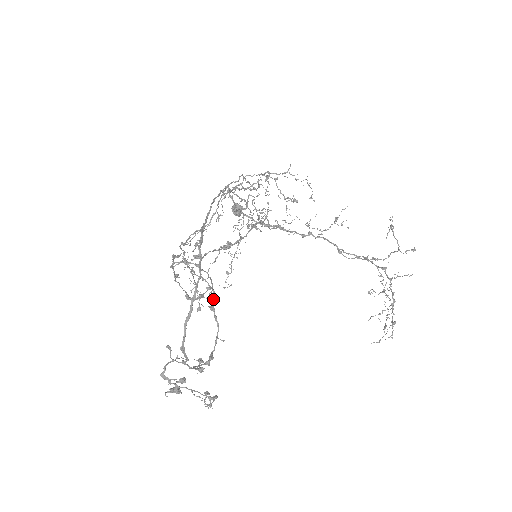
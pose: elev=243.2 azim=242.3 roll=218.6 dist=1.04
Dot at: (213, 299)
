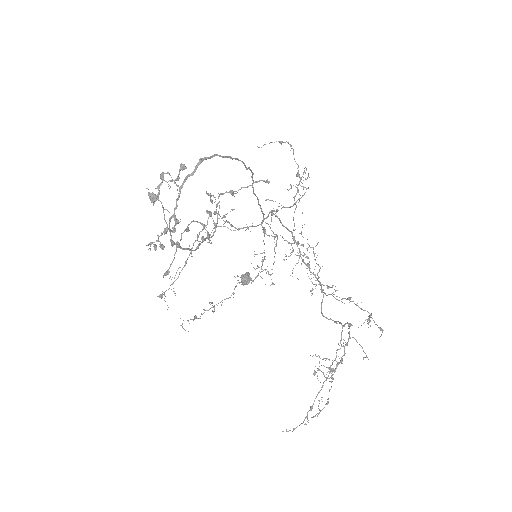
Dot at: (209, 237)
